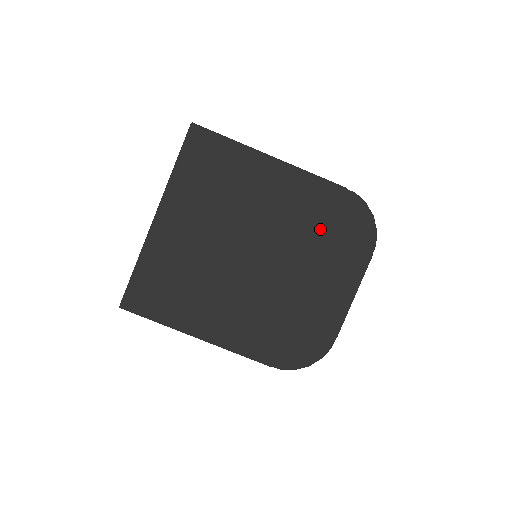
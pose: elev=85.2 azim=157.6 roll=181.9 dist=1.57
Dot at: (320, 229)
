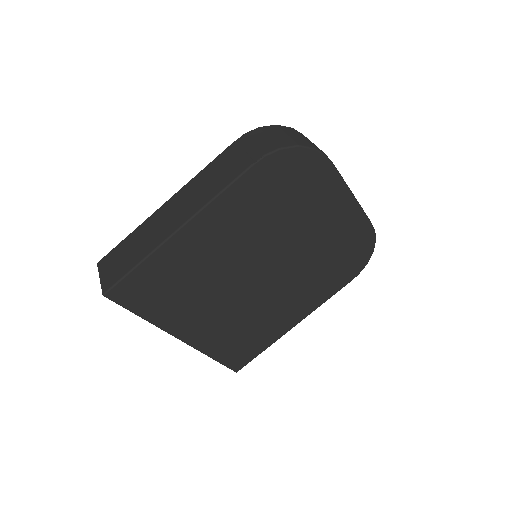
Dot at: (276, 206)
